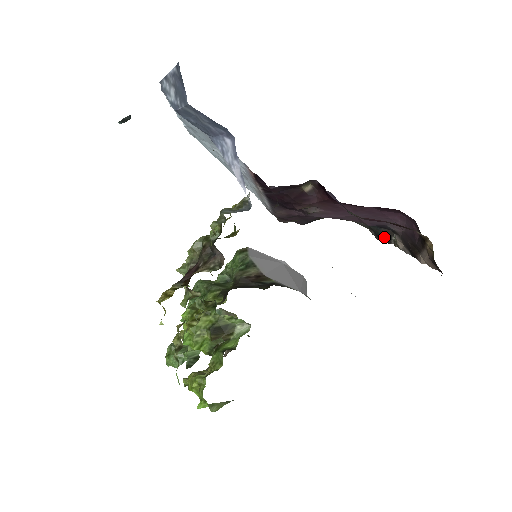
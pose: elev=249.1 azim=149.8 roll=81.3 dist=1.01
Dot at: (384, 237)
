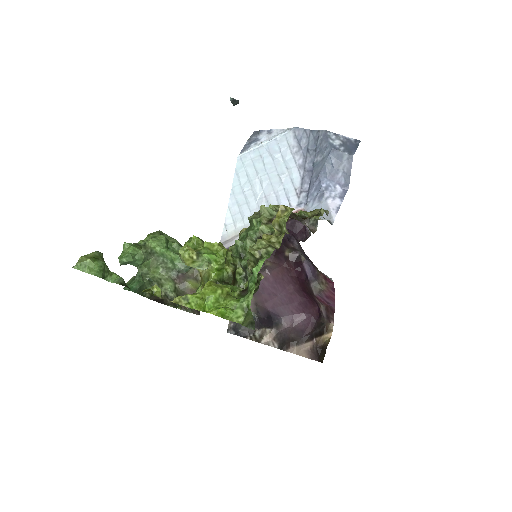
Dot at: (243, 331)
